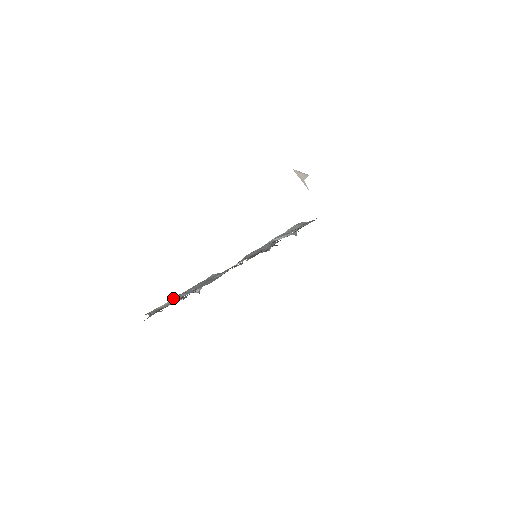
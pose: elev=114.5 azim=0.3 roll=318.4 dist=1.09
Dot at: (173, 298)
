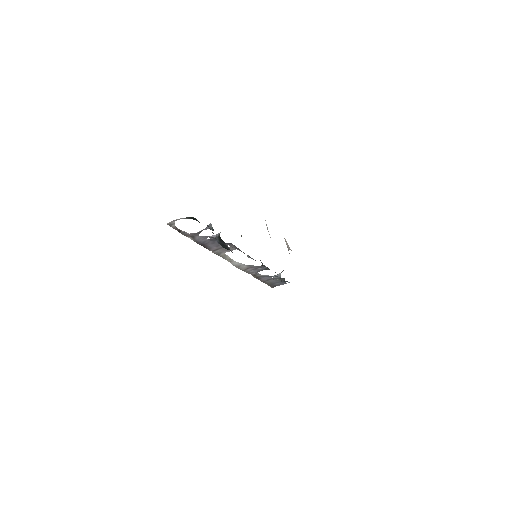
Dot at: (189, 234)
